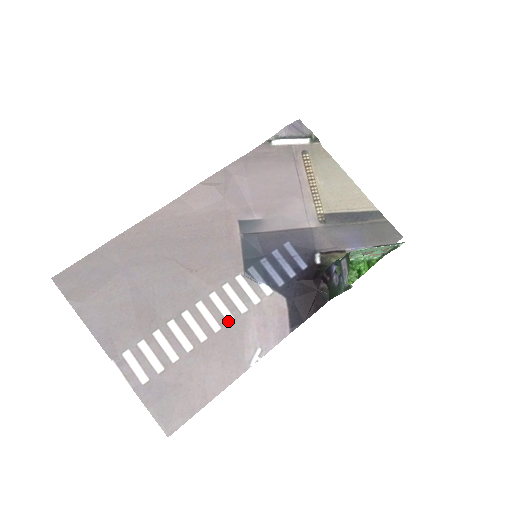
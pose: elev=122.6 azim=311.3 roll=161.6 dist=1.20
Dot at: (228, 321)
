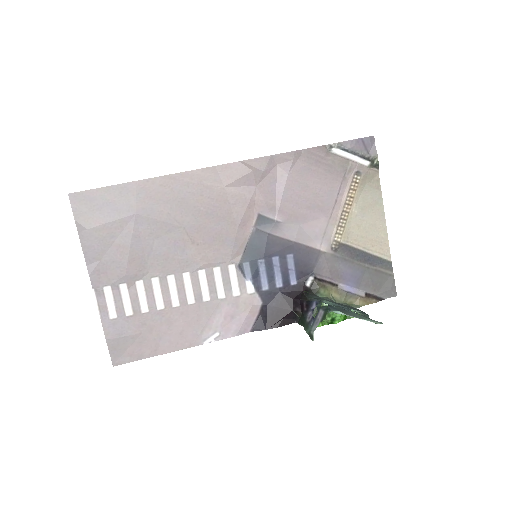
Dot at: (204, 299)
